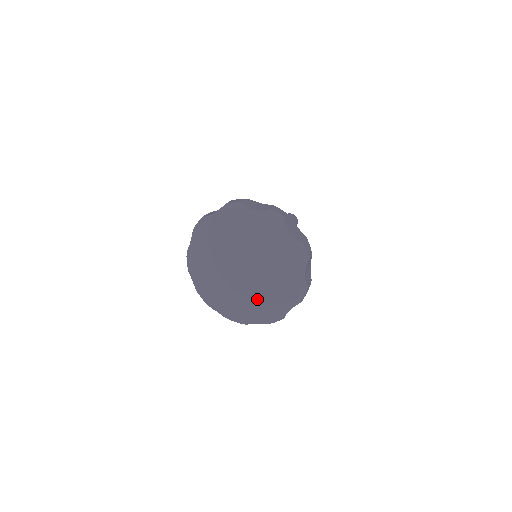
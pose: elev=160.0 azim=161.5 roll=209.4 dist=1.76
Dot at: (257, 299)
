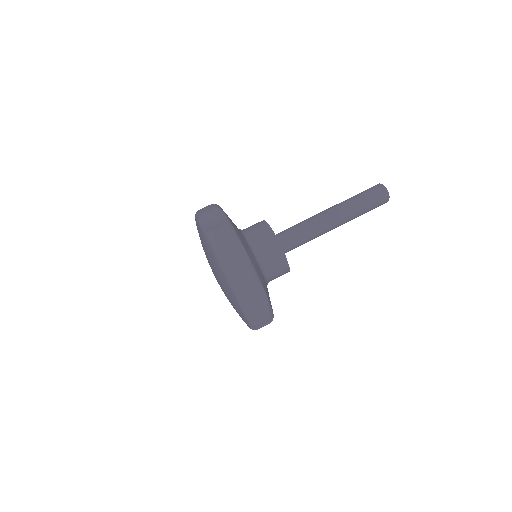
Dot at: occluded
